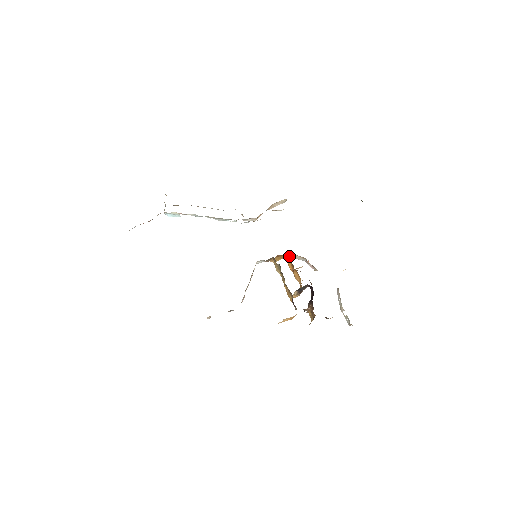
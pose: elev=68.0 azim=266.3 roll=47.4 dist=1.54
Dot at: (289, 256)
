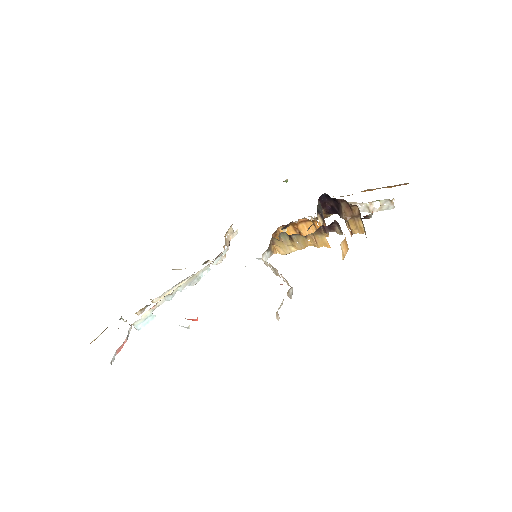
Dot at: occluded
